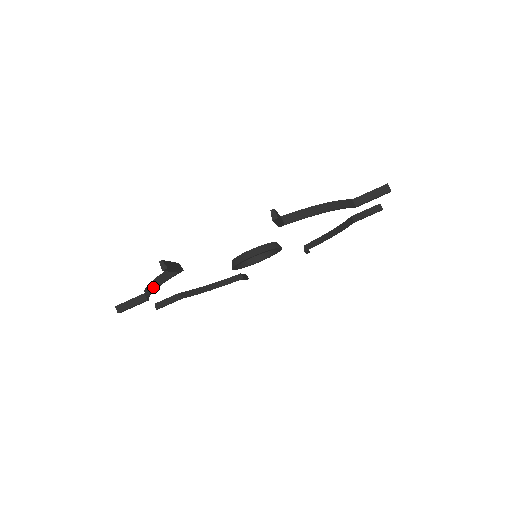
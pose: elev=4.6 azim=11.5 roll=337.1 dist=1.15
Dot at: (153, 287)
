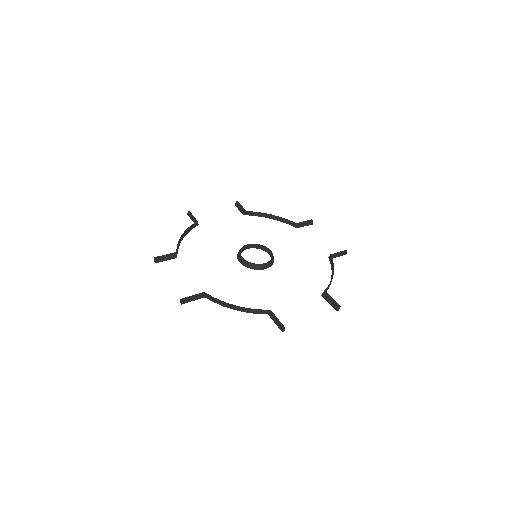
Dot at: (236, 309)
